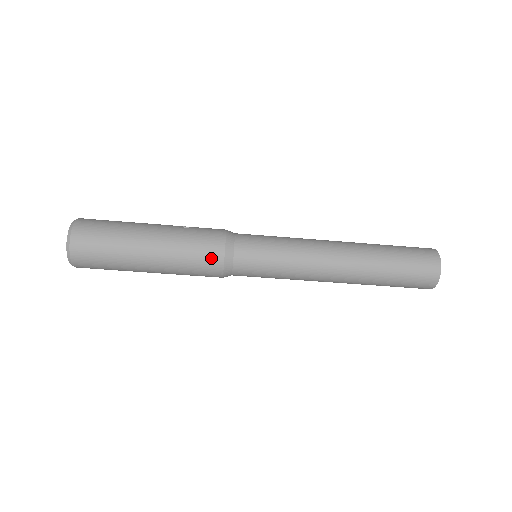
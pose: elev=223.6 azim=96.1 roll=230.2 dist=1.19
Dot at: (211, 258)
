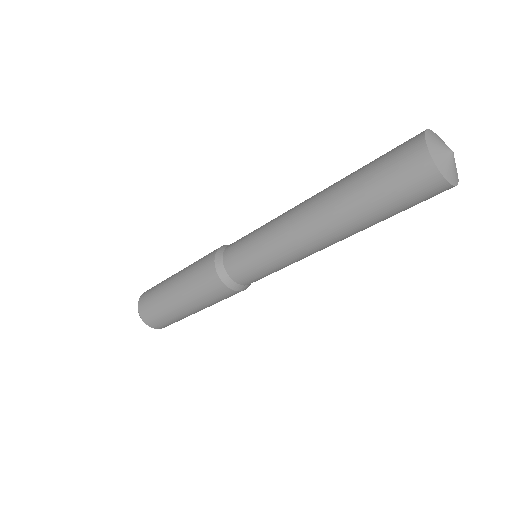
Dot at: (207, 270)
